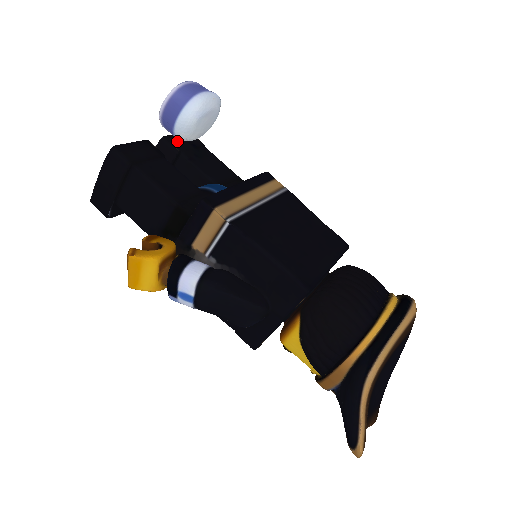
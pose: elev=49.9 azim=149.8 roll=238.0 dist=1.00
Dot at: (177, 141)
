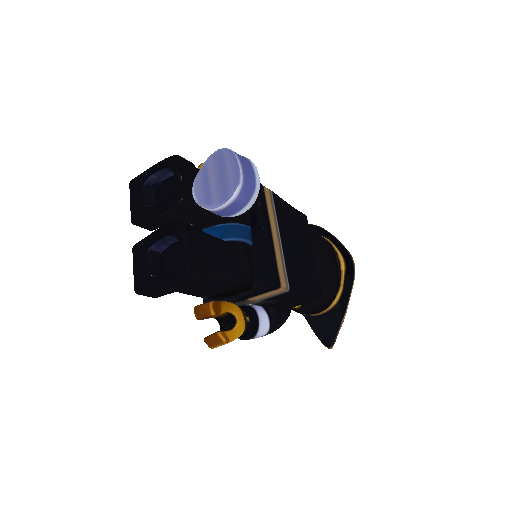
Dot at: (189, 191)
